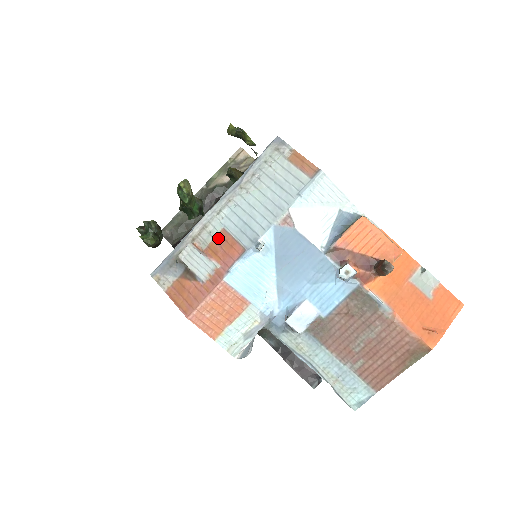
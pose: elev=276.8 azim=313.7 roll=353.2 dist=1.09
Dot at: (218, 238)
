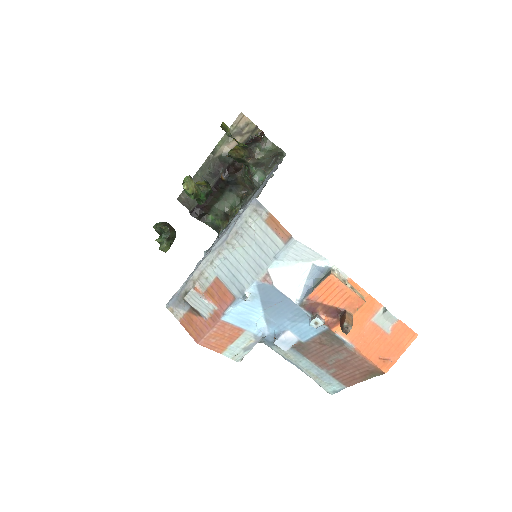
Dot at: (213, 285)
